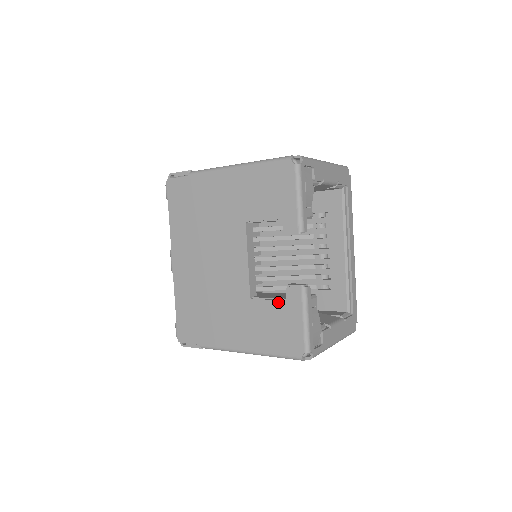
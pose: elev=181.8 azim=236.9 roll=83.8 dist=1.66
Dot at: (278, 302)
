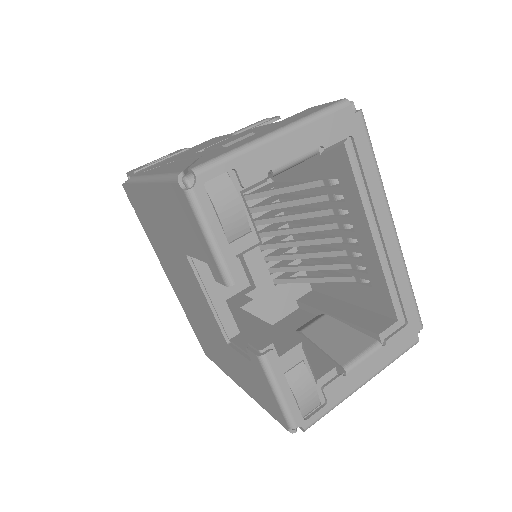
Dot at: (247, 360)
